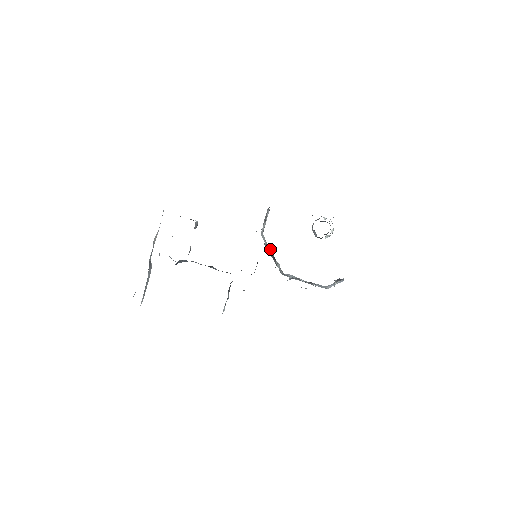
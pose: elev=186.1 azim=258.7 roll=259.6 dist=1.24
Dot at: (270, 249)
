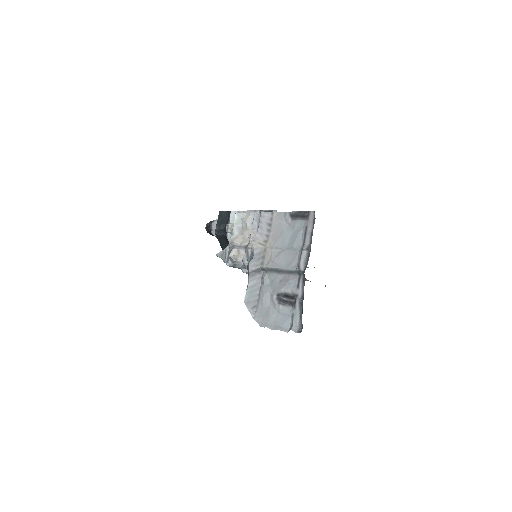
Dot at: occluded
